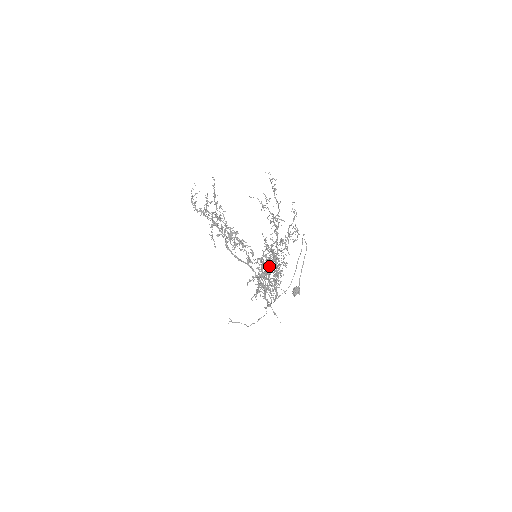
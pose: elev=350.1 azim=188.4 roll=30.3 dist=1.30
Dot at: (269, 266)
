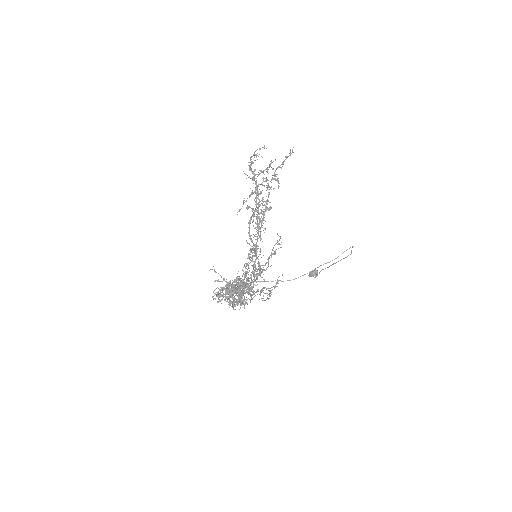
Dot at: occluded
